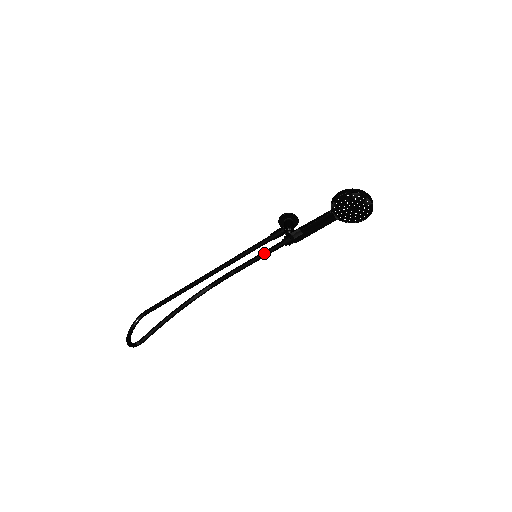
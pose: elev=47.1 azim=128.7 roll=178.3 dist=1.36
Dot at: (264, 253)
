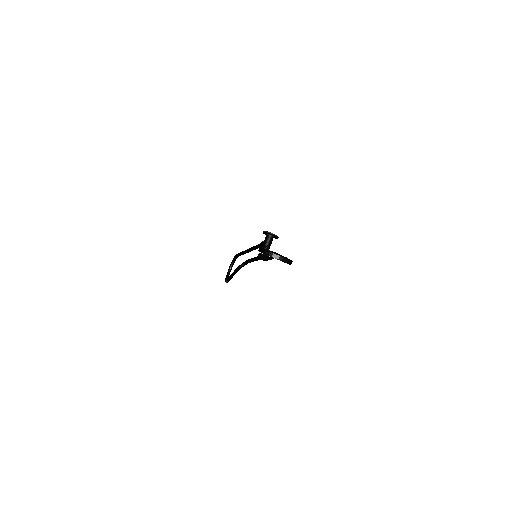
Dot at: (255, 259)
